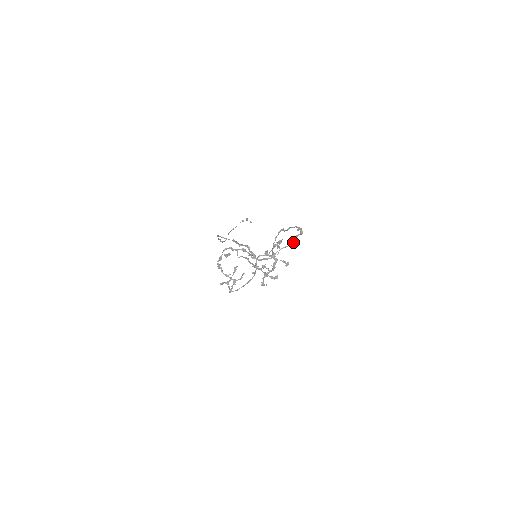
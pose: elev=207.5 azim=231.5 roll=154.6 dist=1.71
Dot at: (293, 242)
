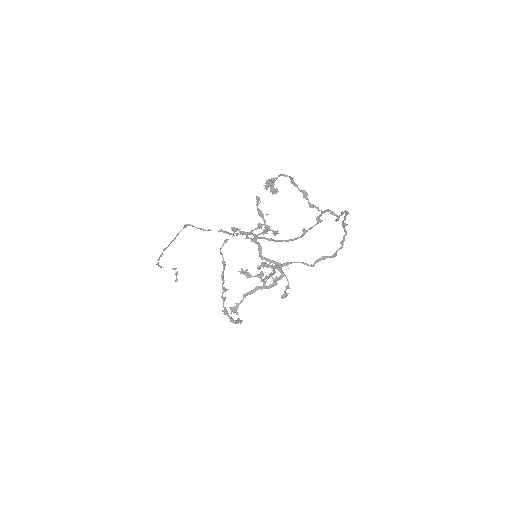
Dot at: occluded
